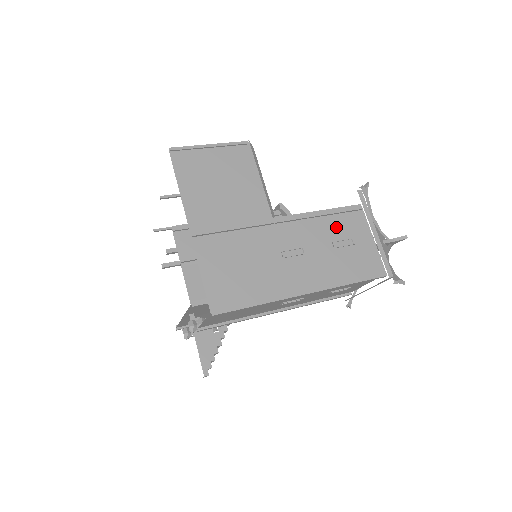
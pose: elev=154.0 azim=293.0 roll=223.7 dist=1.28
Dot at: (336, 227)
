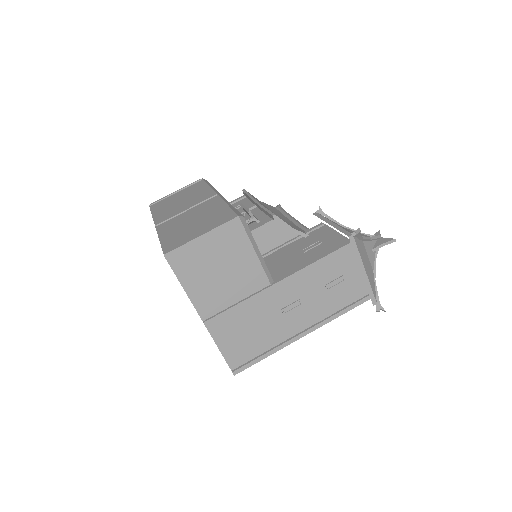
Dot at: (328, 270)
